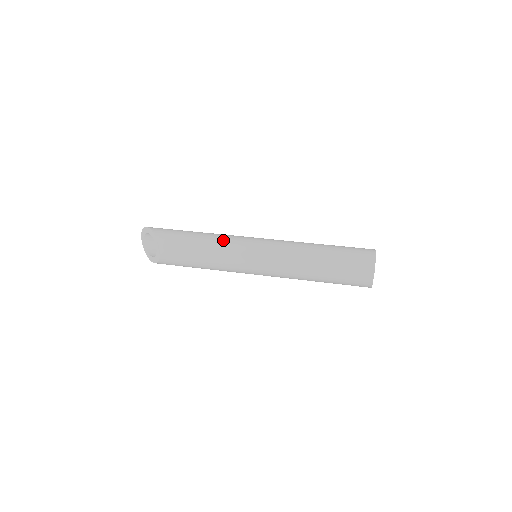
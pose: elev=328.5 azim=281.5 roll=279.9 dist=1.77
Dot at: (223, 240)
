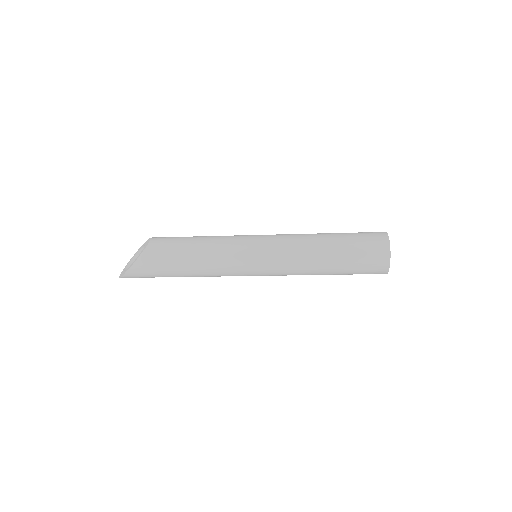
Dot at: occluded
